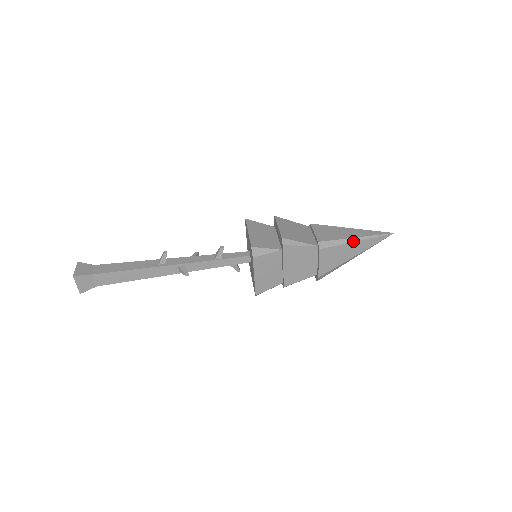
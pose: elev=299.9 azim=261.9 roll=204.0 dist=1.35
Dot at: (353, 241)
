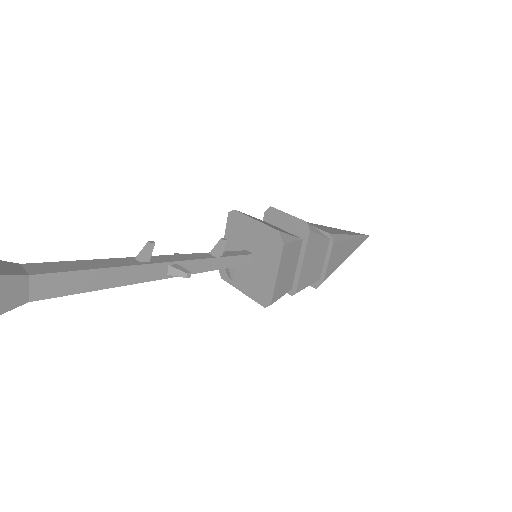
Dot at: (351, 238)
